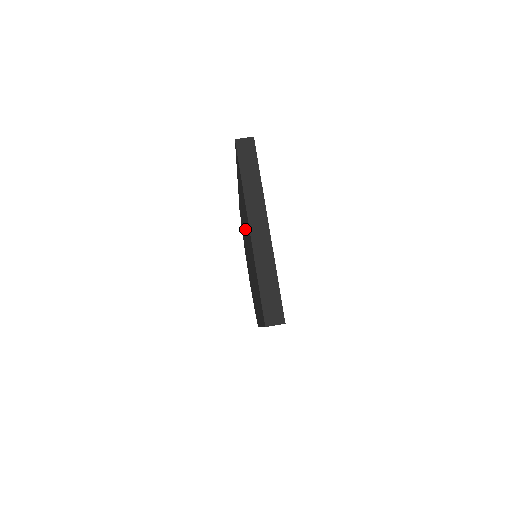
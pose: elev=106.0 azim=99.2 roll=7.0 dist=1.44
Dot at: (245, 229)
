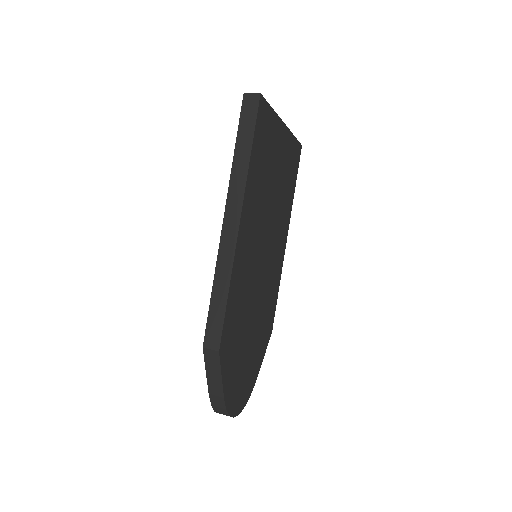
Dot at: occluded
